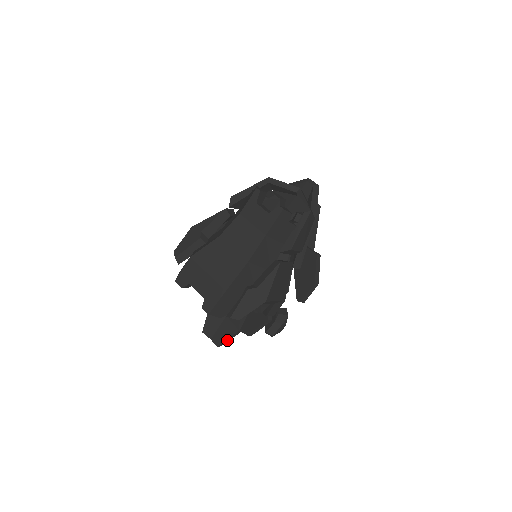
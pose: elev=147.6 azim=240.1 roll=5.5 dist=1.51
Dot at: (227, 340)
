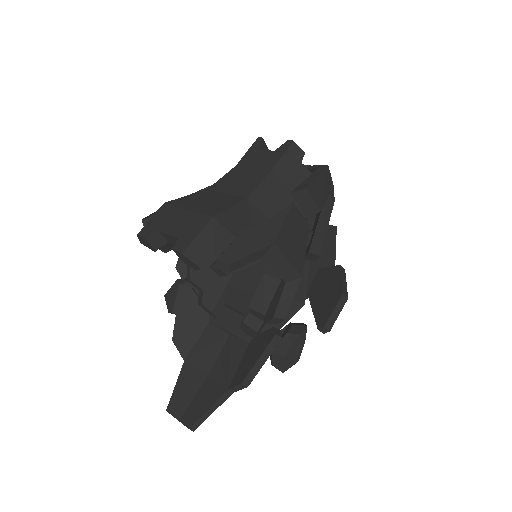
Dot at: (206, 414)
